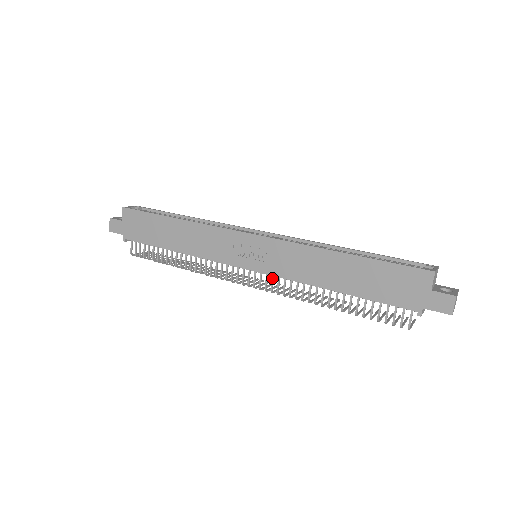
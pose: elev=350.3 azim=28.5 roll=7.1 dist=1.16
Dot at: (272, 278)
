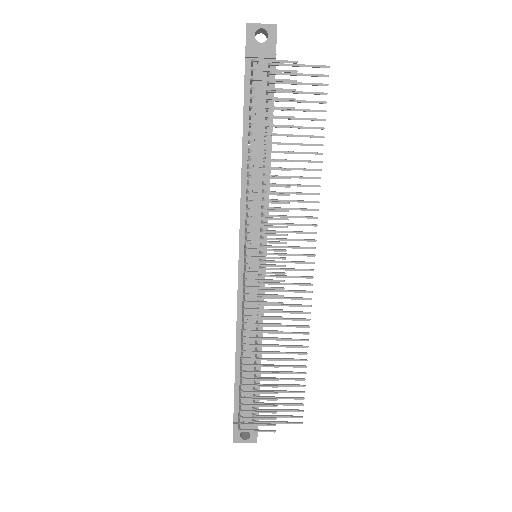
Dot at: occluded
